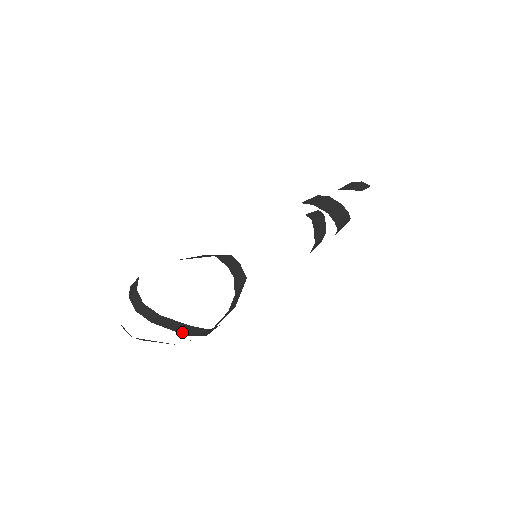
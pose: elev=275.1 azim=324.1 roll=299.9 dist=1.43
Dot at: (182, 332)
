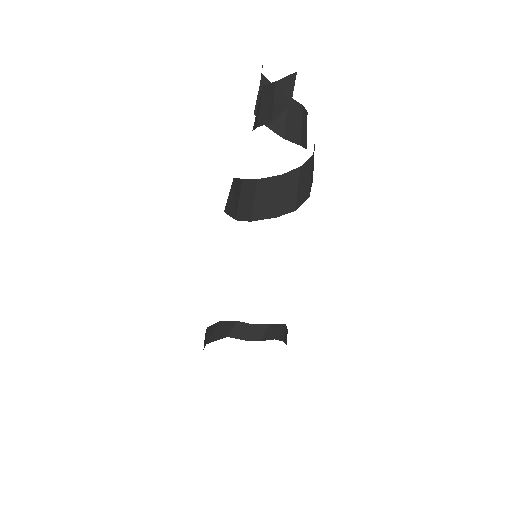
Dot at: occluded
